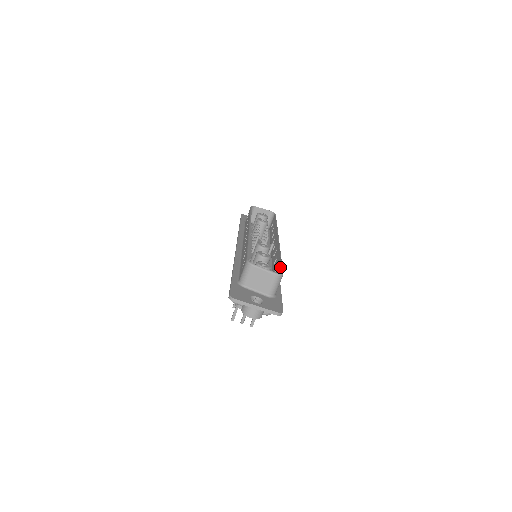
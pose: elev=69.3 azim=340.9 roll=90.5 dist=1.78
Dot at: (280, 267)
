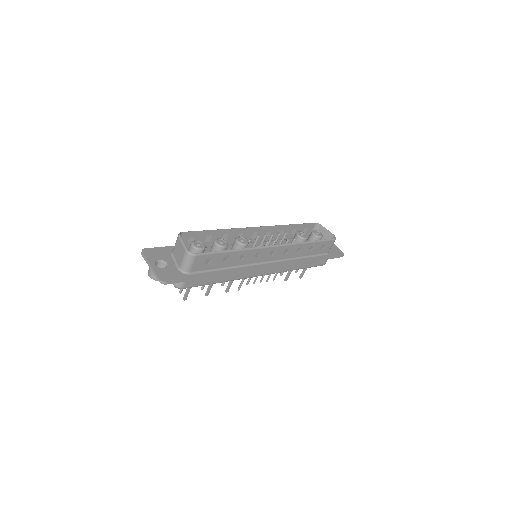
Dot at: (211, 253)
